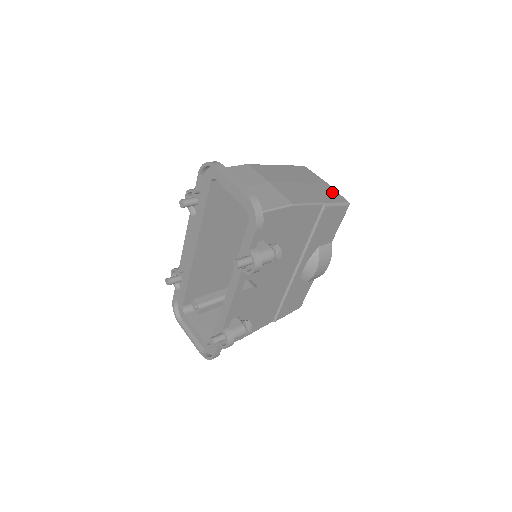
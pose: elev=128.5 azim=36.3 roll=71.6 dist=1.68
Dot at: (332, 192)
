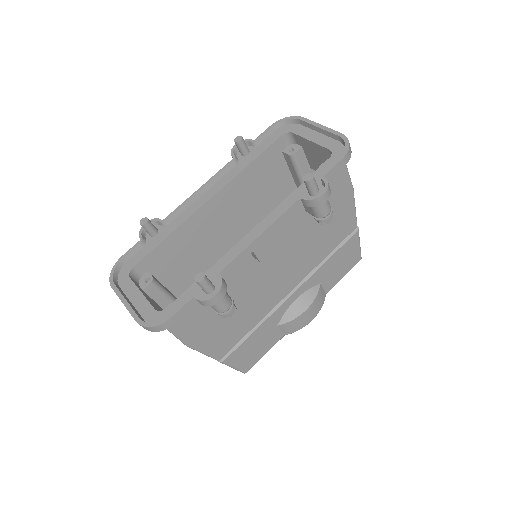
Dot at: occluded
